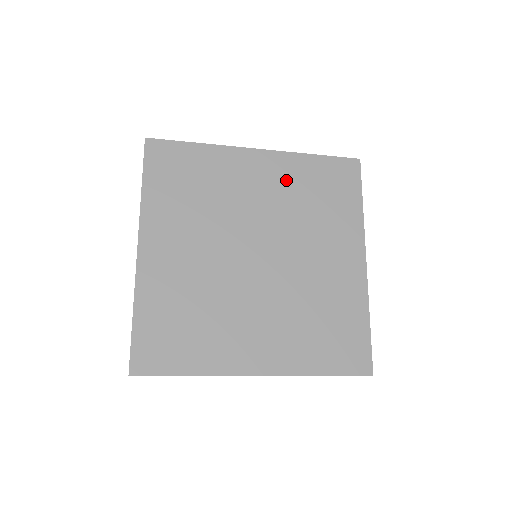
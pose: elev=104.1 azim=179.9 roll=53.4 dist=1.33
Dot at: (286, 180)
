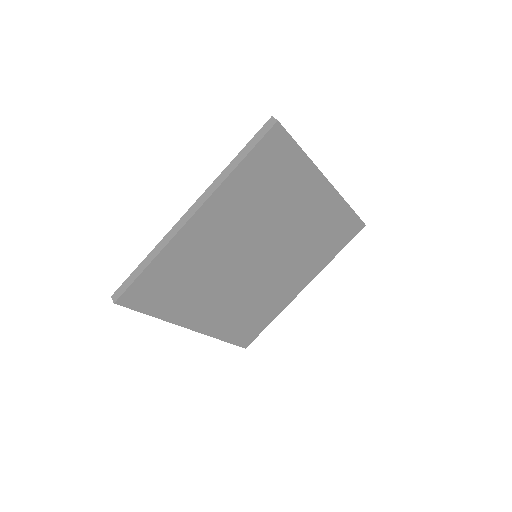
Dot at: (321, 216)
